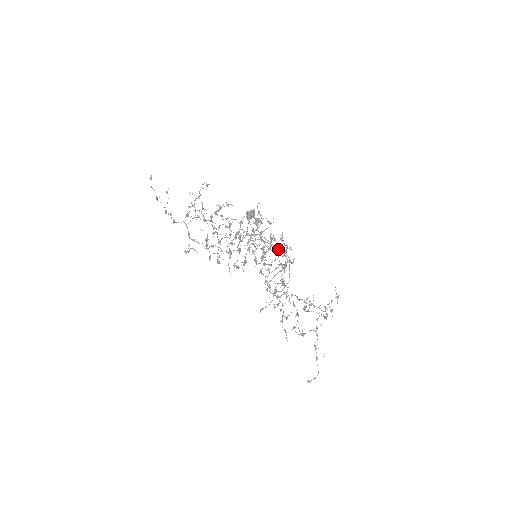
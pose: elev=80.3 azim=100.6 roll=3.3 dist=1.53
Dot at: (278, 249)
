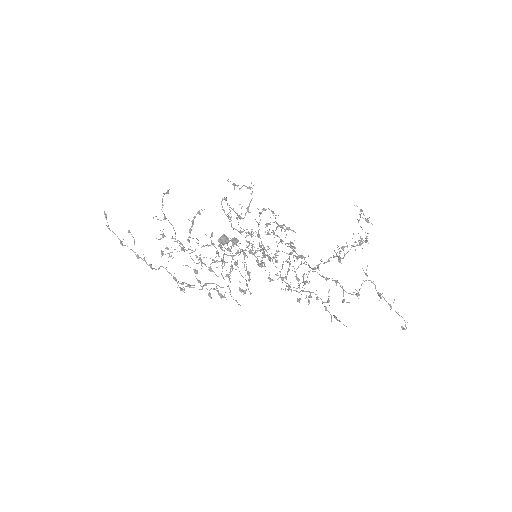
Dot at: (273, 222)
